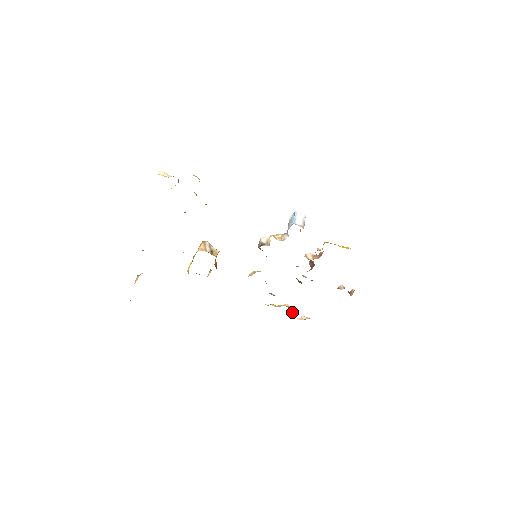
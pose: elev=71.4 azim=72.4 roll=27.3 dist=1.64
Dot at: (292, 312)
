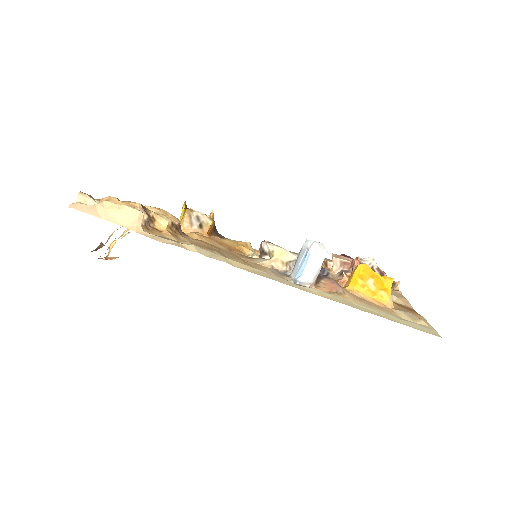
Dot at: occluded
